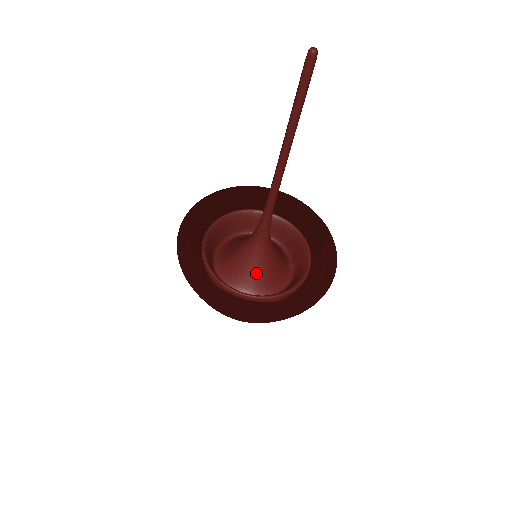
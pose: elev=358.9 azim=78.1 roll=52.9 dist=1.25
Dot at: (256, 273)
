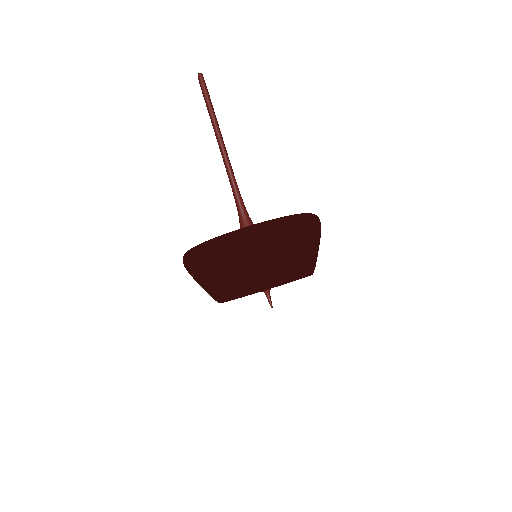
Dot at: occluded
